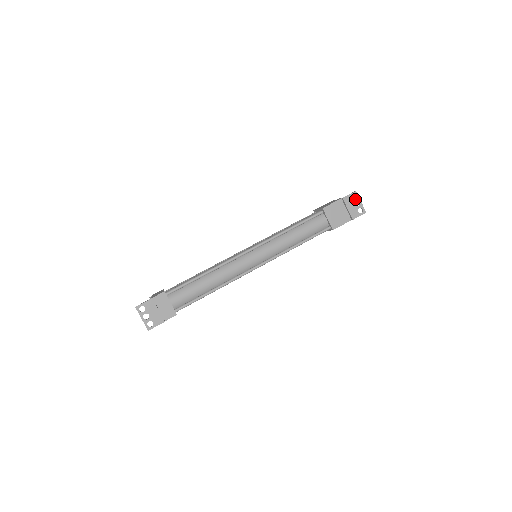
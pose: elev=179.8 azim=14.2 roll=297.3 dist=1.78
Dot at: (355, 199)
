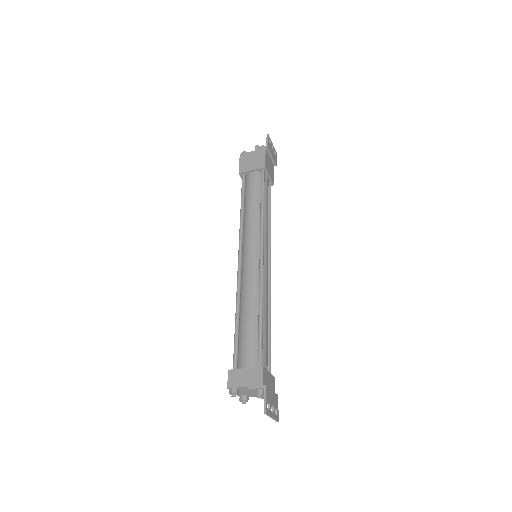
Dot at: (270, 143)
